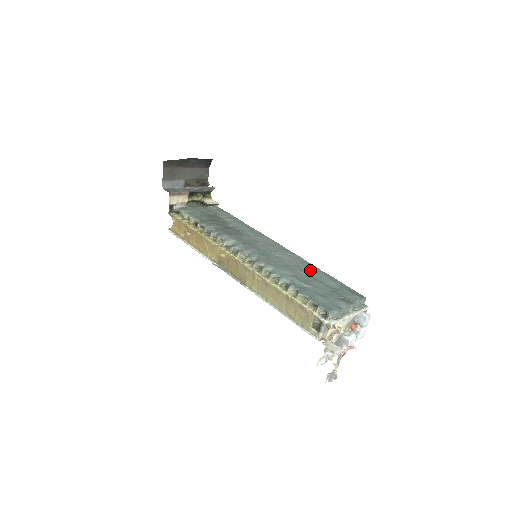
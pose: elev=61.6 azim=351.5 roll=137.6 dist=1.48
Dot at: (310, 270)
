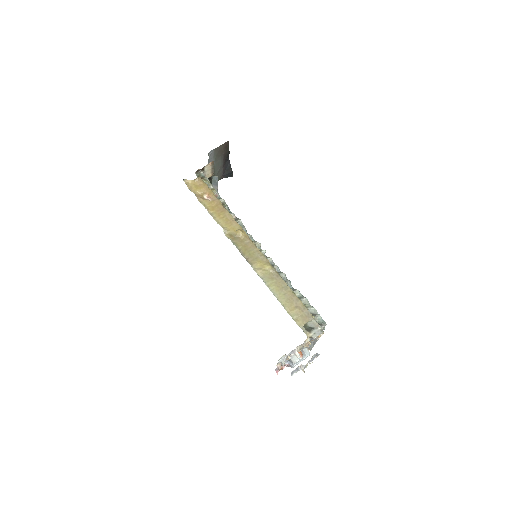
Dot at: occluded
